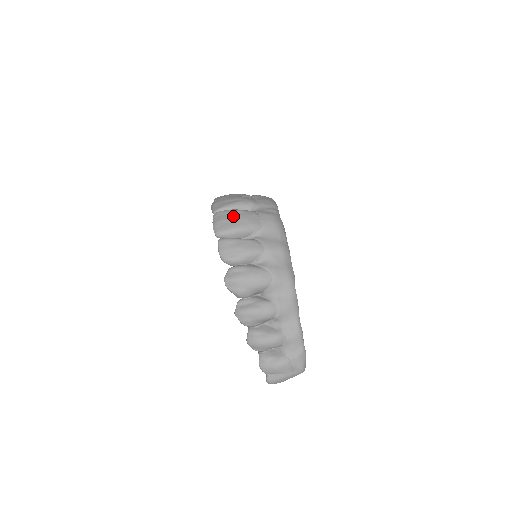
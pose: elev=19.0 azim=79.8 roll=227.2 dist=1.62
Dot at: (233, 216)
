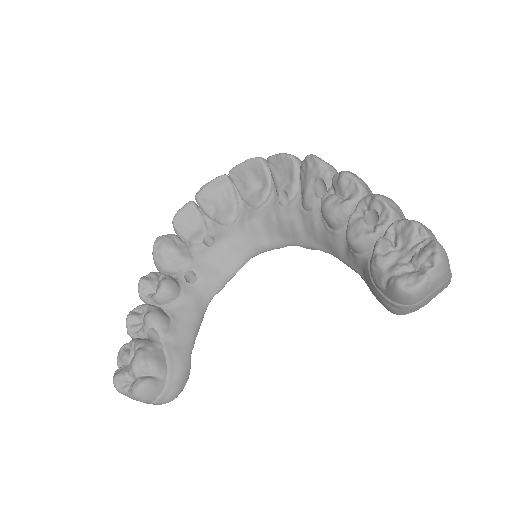
Dot at: occluded
